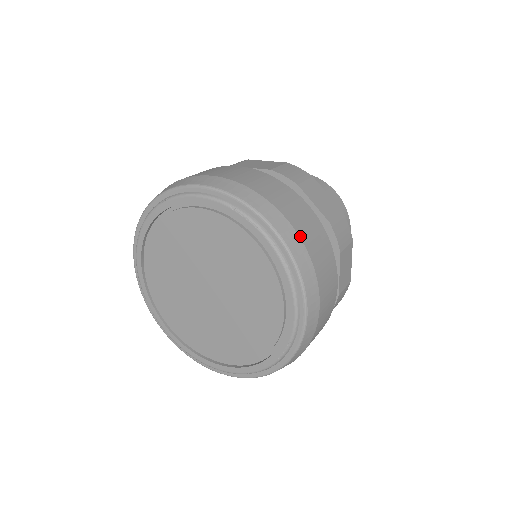
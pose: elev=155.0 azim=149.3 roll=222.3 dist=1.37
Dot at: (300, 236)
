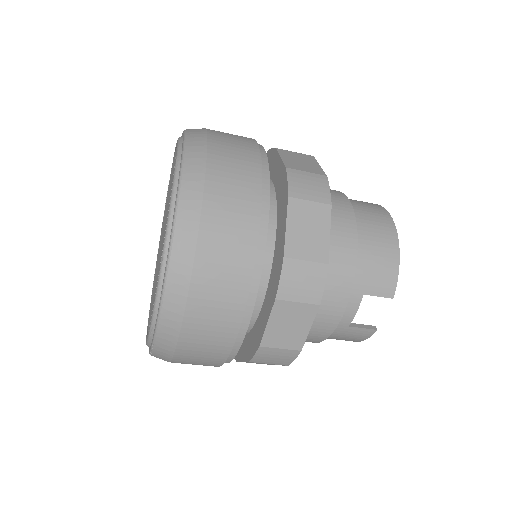
Dot at: (209, 143)
